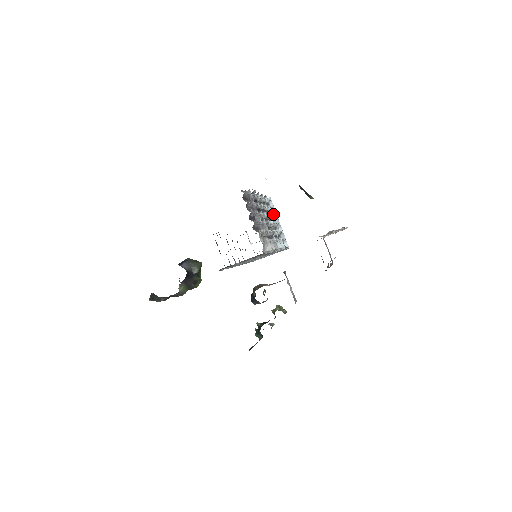
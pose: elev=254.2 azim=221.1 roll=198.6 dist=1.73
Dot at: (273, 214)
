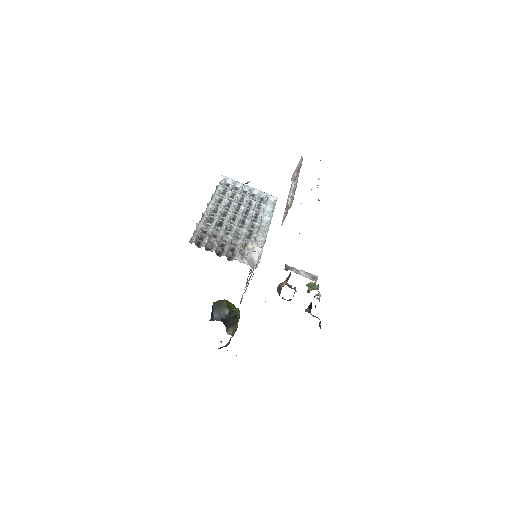
Dot at: (238, 187)
